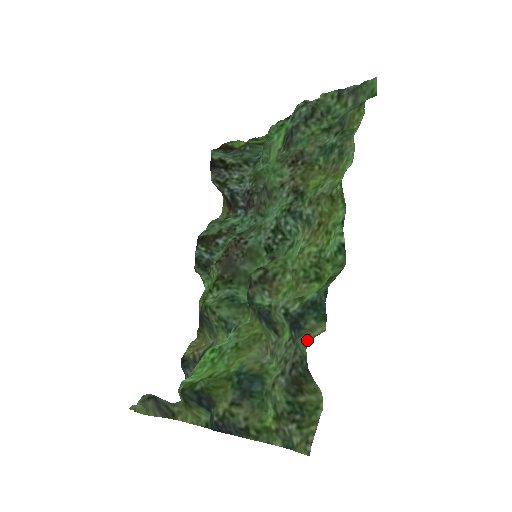
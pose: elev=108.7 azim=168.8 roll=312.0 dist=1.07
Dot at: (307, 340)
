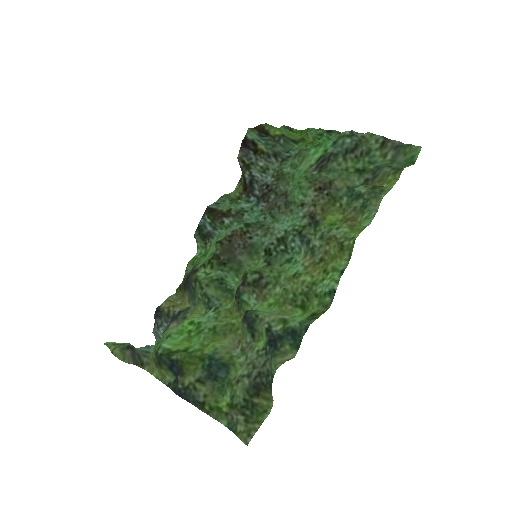
Dot at: (279, 362)
